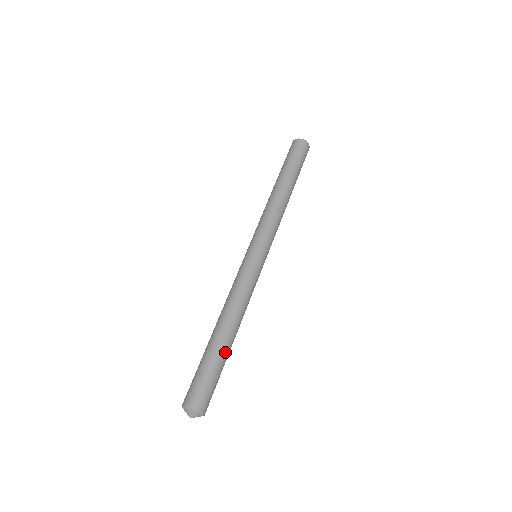
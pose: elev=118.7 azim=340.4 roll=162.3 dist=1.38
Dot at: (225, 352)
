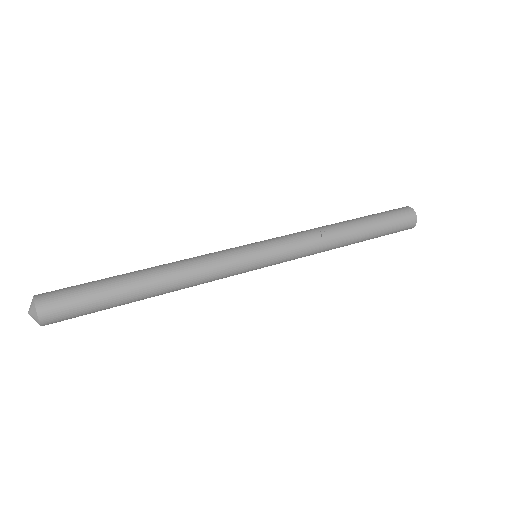
Dot at: (125, 293)
